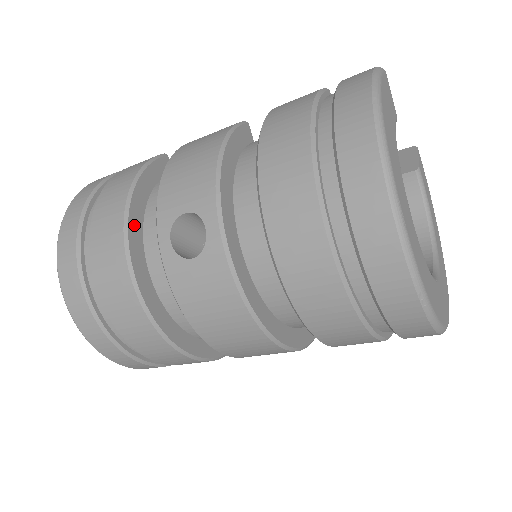
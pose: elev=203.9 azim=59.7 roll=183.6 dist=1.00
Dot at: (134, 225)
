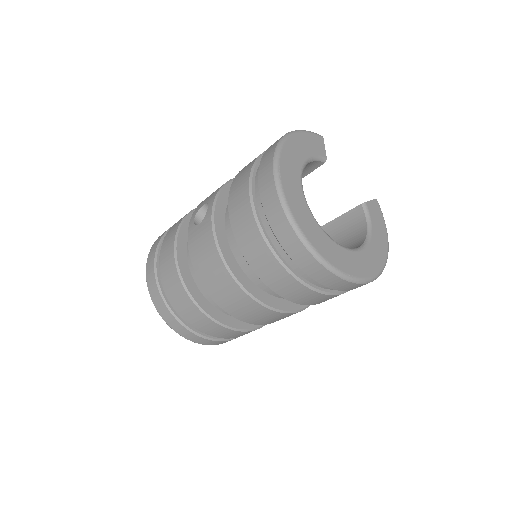
Dot at: (187, 224)
